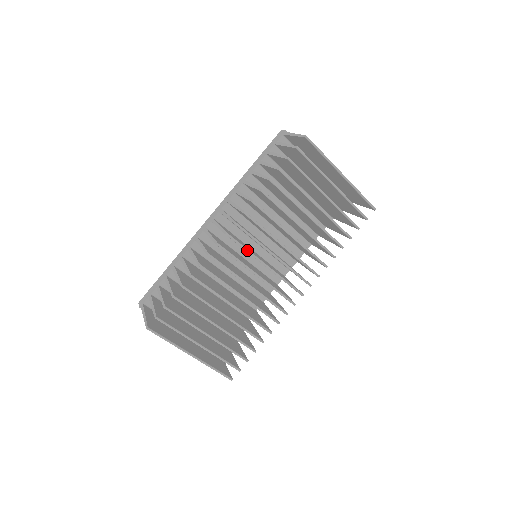
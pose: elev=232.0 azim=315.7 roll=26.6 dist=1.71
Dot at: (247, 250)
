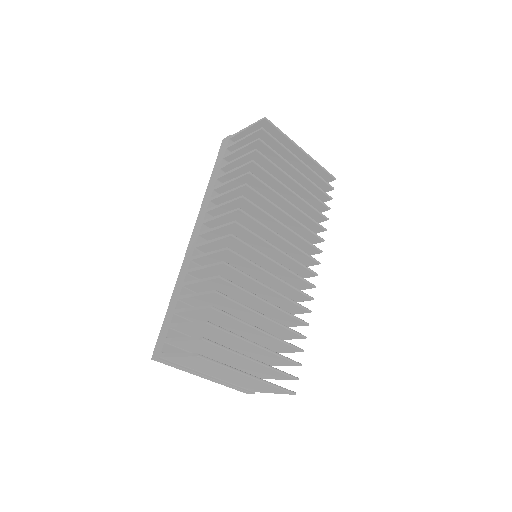
Dot at: (259, 236)
